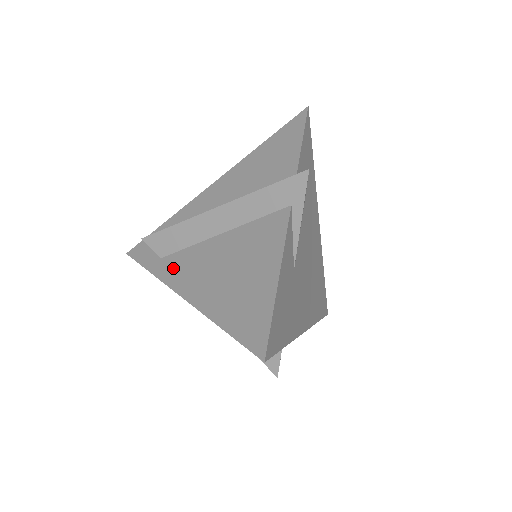
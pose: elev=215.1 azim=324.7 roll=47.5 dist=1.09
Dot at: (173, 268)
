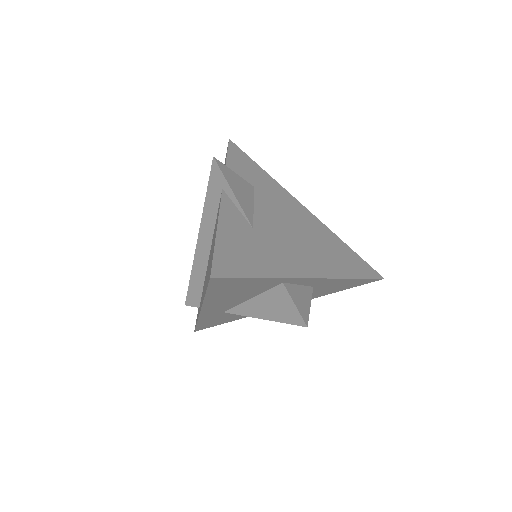
Dot at: occluded
